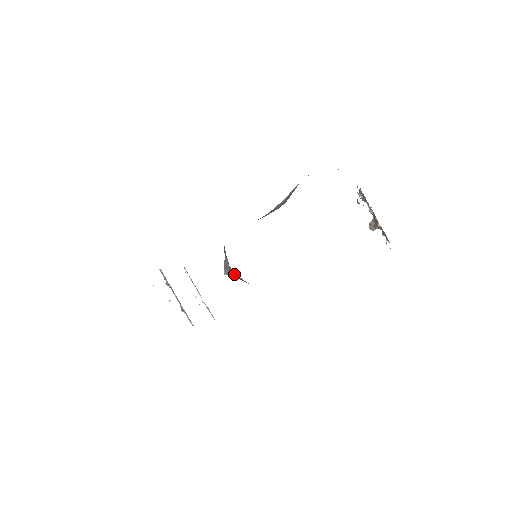
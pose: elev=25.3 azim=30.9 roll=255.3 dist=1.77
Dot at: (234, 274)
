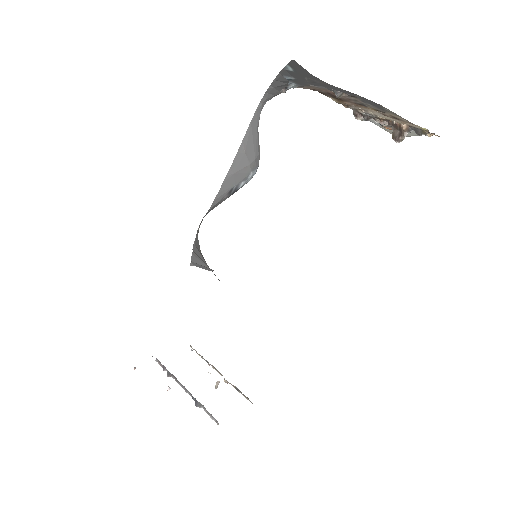
Dot at: occluded
